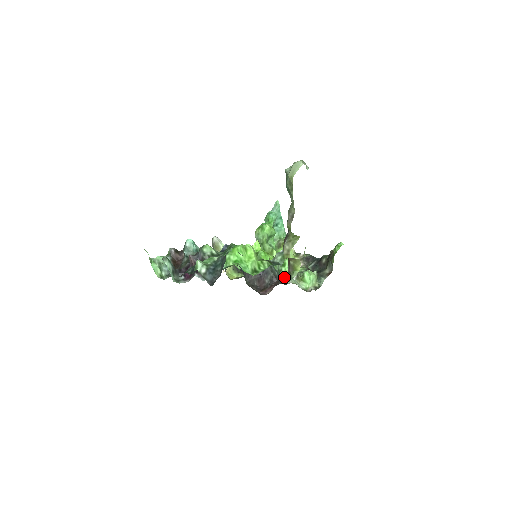
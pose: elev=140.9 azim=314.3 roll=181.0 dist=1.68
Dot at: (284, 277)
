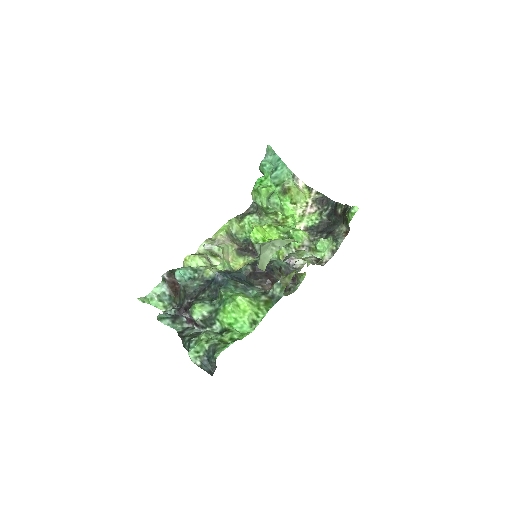
Dot at: occluded
